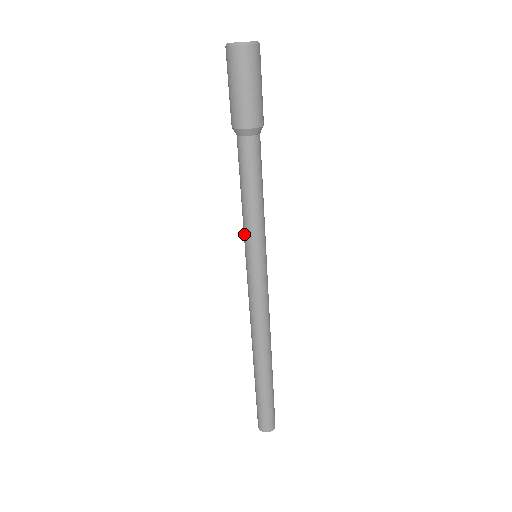
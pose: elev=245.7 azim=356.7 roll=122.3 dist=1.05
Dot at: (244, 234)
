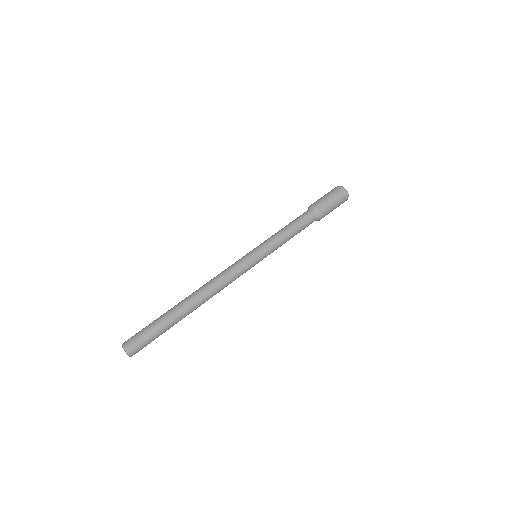
Dot at: occluded
